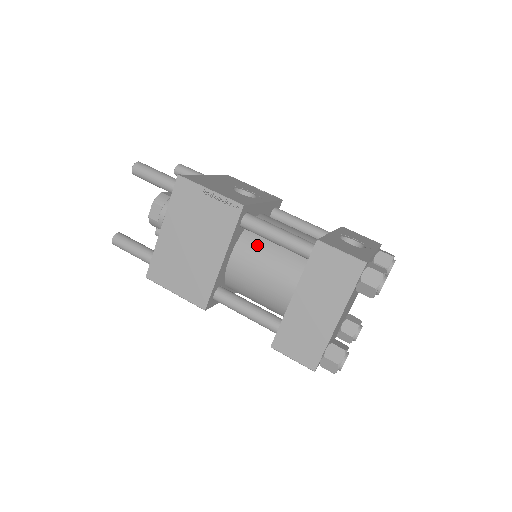
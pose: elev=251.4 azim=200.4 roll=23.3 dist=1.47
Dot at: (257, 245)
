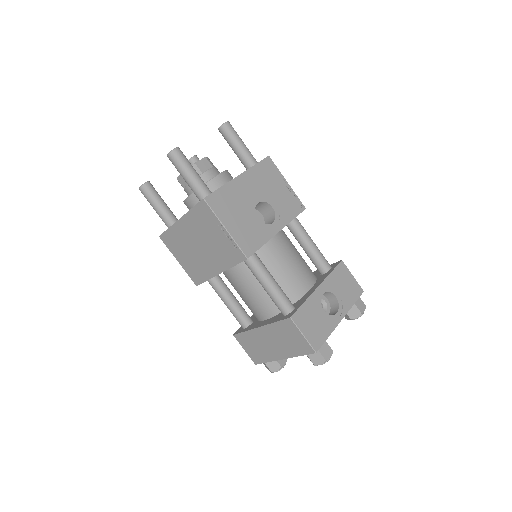
Dot at: (252, 273)
